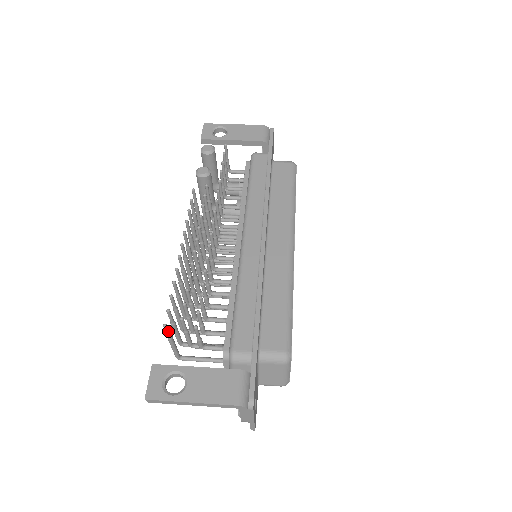
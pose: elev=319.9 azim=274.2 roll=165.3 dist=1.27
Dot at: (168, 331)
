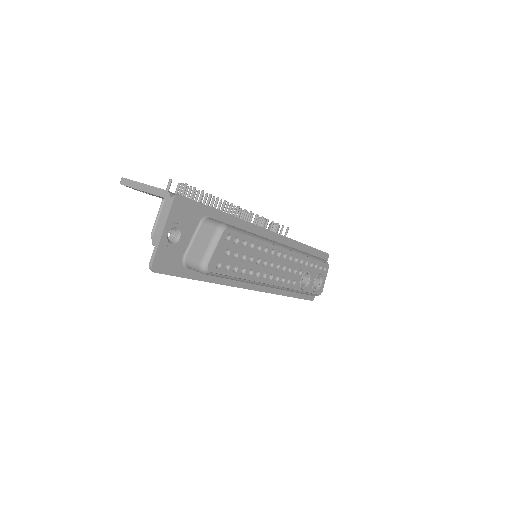
Dot at: (168, 188)
